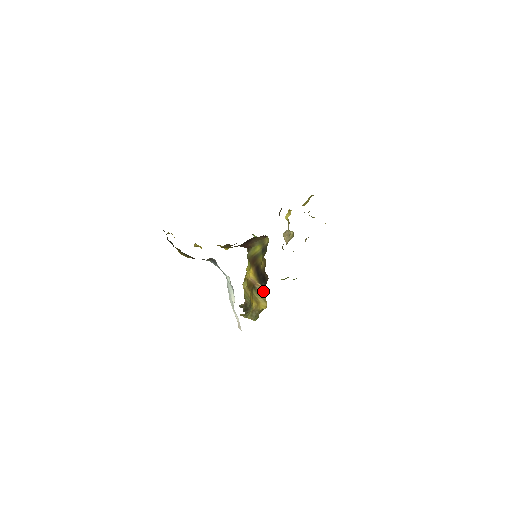
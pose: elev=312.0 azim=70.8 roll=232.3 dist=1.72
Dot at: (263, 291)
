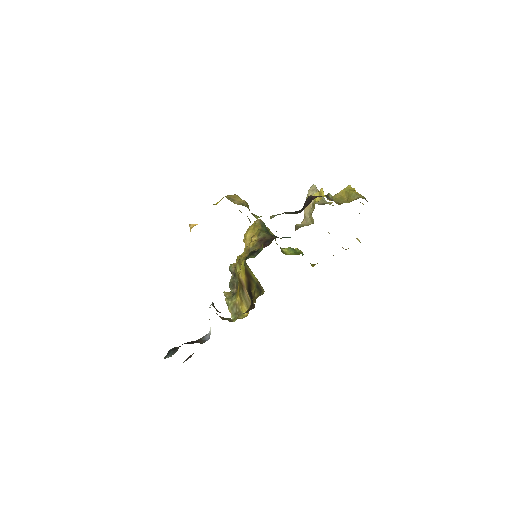
Dot at: (249, 301)
